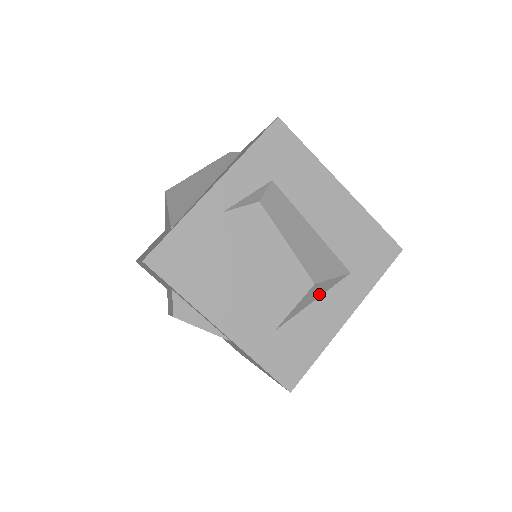
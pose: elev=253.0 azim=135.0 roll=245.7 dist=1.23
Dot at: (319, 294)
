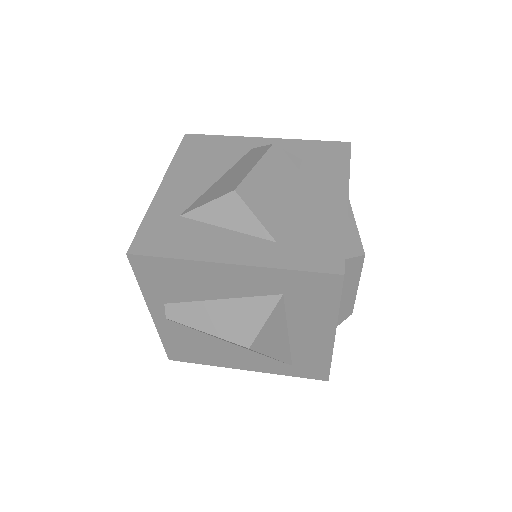
Dot at: (235, 225)
